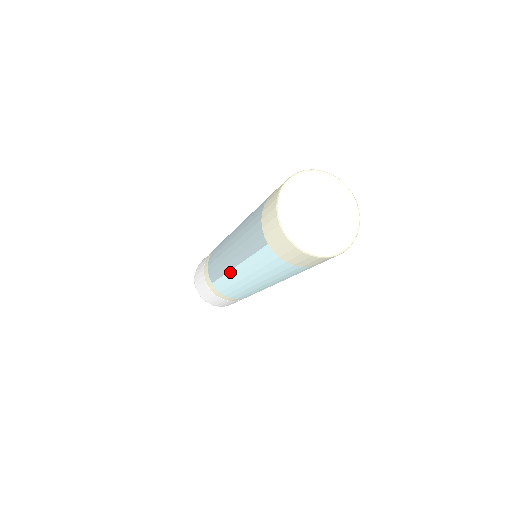
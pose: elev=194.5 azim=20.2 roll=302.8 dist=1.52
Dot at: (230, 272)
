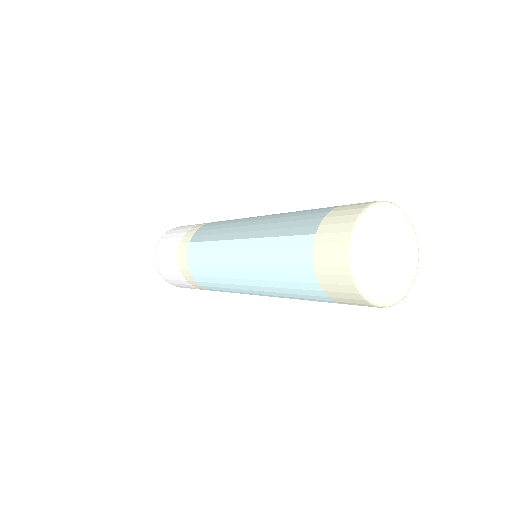
Dot at: (228, 241)
